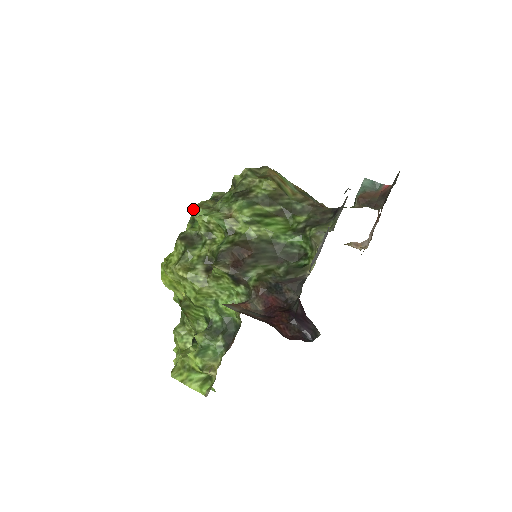
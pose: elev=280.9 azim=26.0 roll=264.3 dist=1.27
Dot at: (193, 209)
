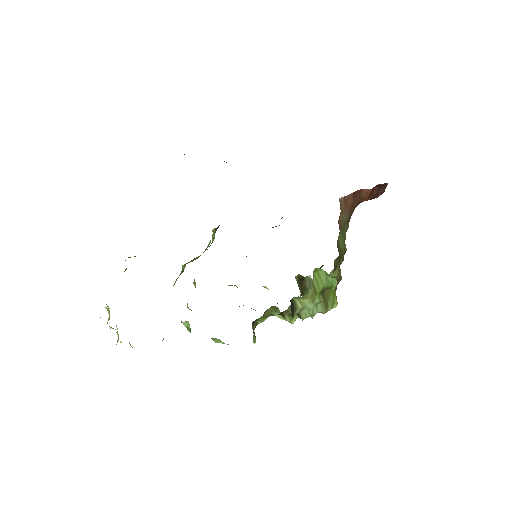
Dot at: occluded
